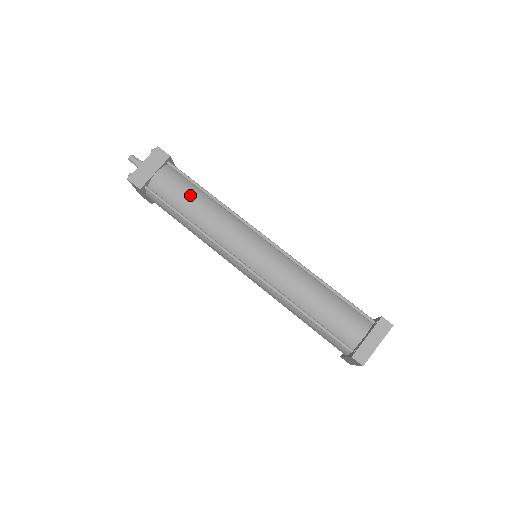
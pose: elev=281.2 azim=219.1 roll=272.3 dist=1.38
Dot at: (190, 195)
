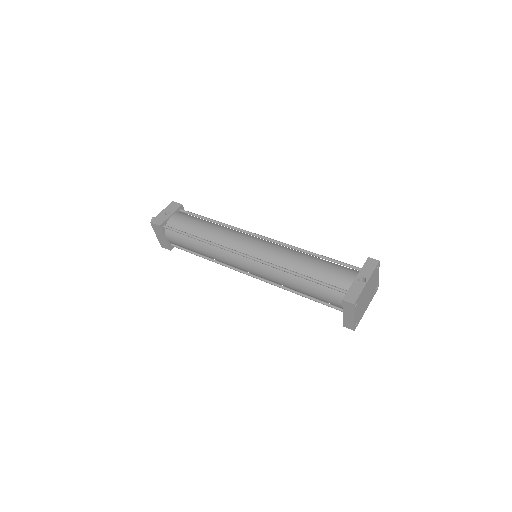
Dot at: (190, 245)
